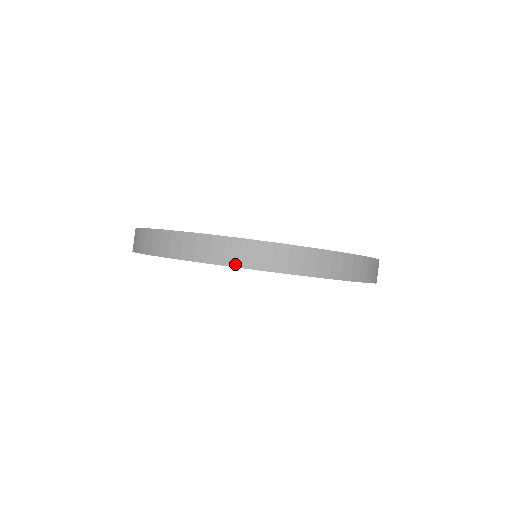
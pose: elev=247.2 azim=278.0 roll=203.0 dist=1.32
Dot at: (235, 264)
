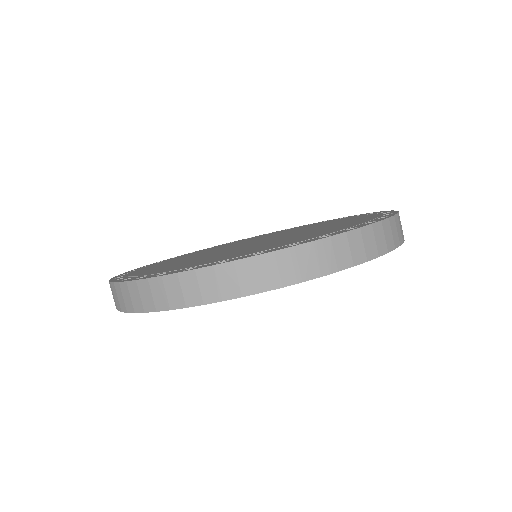
Dot at: (125, 309)
